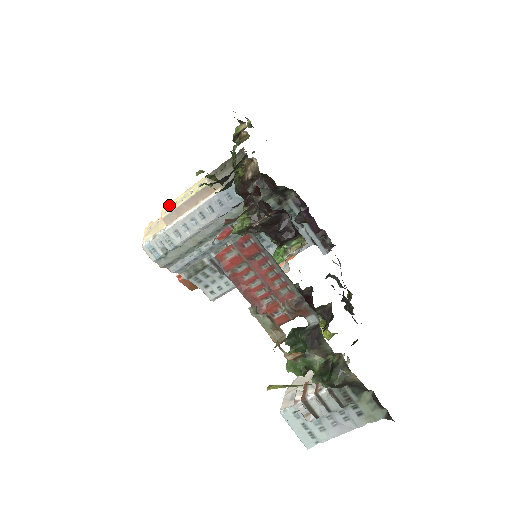
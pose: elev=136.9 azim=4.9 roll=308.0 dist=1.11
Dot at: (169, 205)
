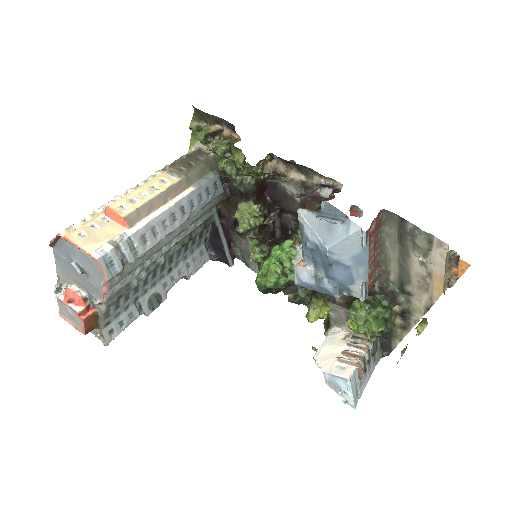
Dot at: (122, 202)
